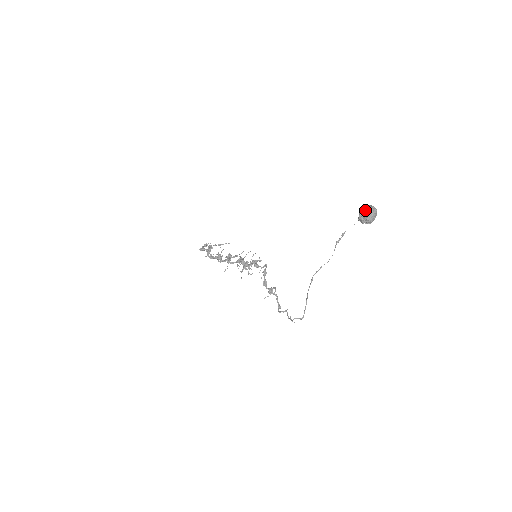
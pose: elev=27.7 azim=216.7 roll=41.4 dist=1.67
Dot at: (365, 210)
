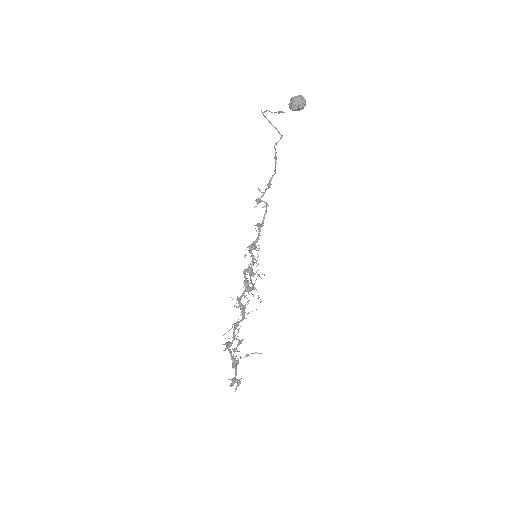
Dot at: (290, 100)
